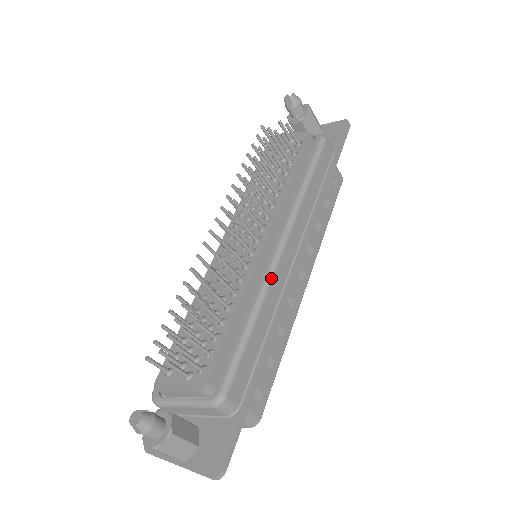
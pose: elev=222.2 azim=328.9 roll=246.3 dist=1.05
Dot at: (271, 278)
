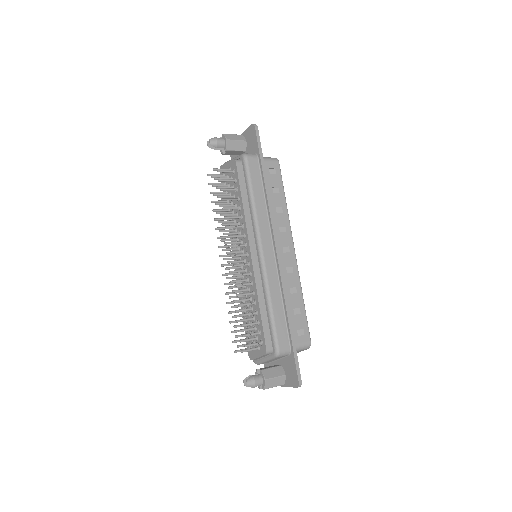
Dot at: (265, 274)
